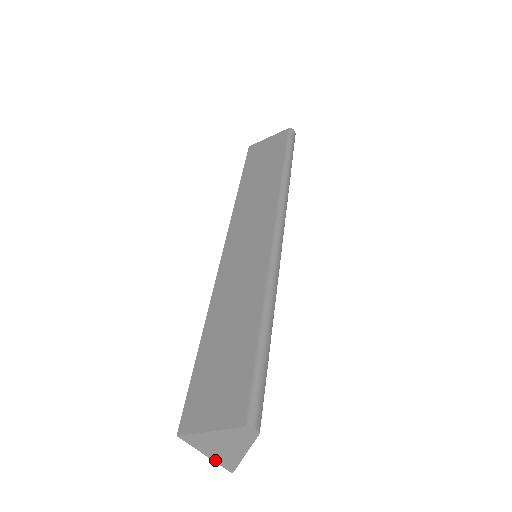
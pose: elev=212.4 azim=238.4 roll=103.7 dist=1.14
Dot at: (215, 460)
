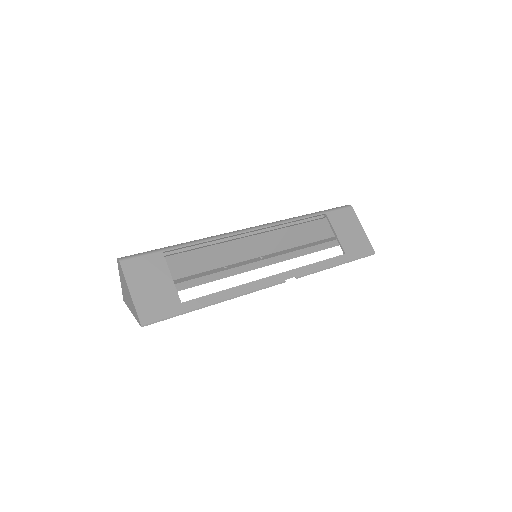
Dot at: (134, 316)
